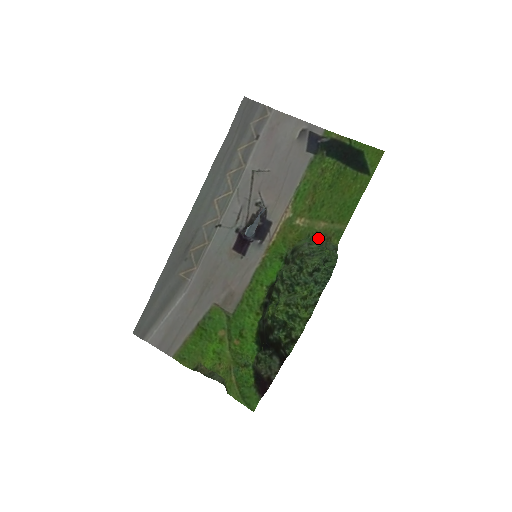
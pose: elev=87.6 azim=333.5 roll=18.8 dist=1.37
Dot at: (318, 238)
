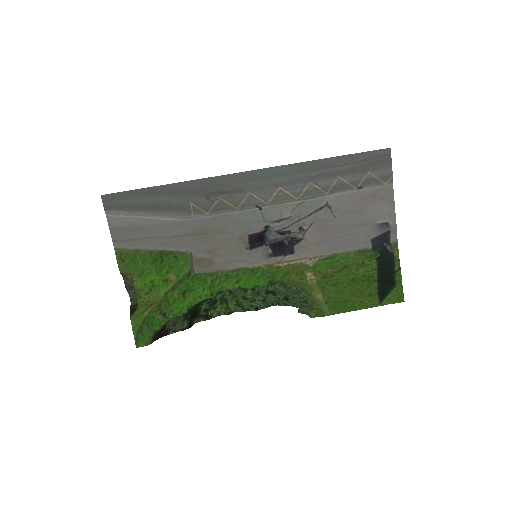
Dot at: (306, 296)
